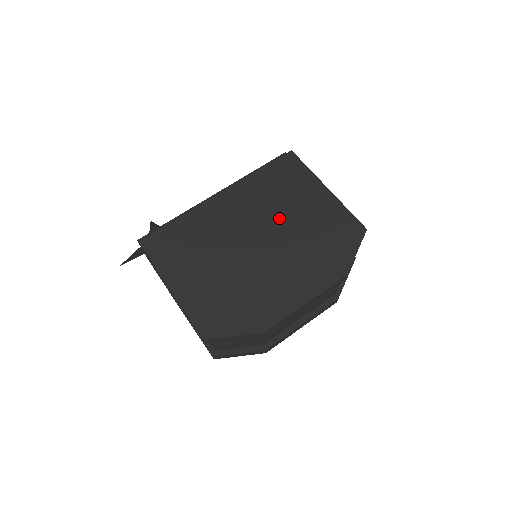
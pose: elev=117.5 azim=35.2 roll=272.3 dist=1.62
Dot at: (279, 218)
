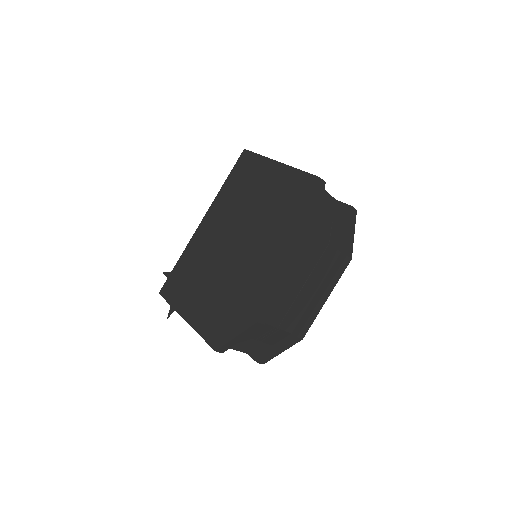
Dot at: (247, 214)
